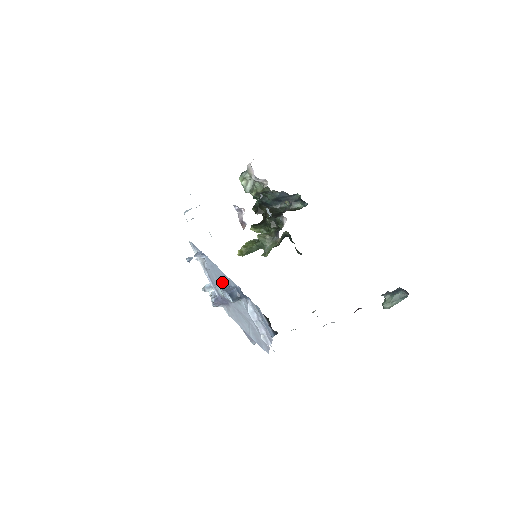
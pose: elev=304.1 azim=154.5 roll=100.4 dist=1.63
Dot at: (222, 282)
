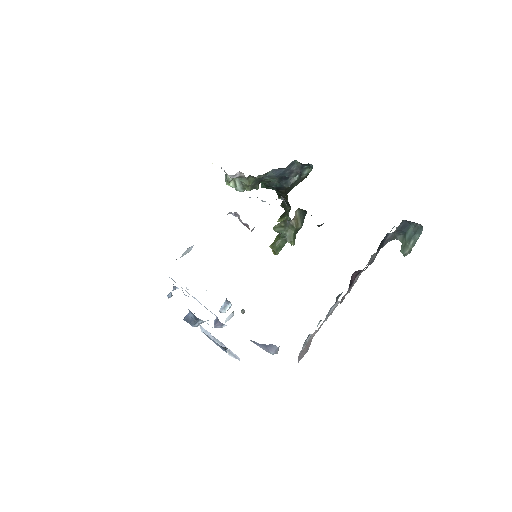
Dot at: occluded
